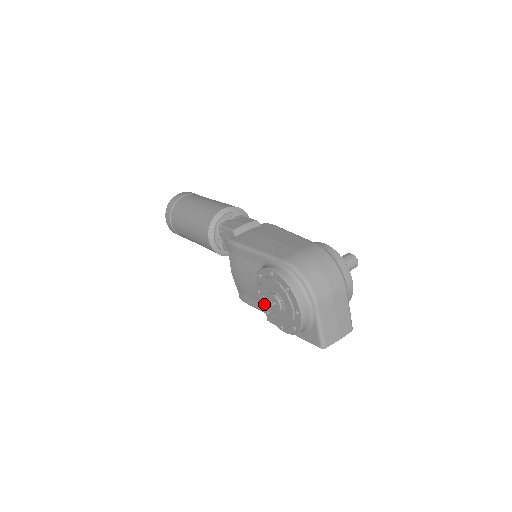
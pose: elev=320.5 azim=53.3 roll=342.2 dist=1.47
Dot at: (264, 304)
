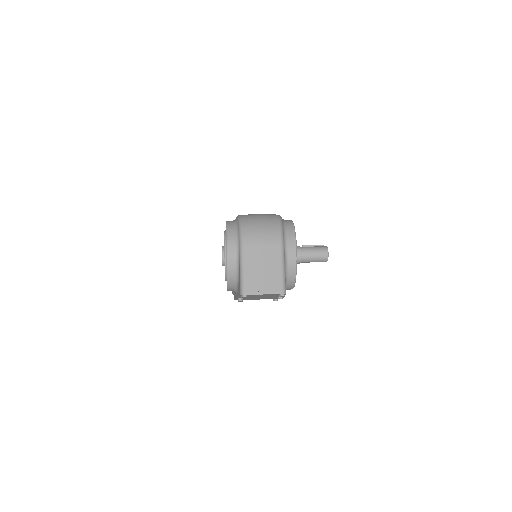
Dot at: occluded
